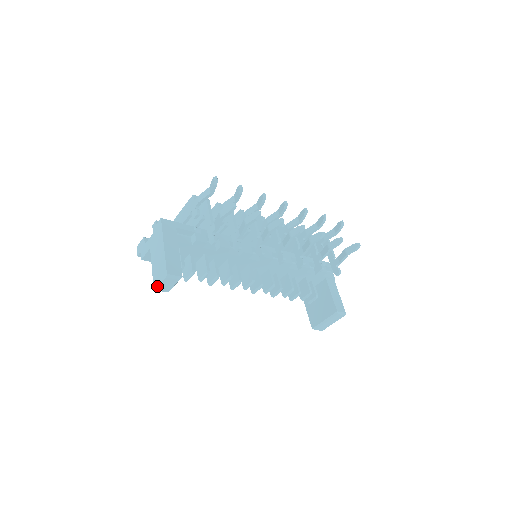
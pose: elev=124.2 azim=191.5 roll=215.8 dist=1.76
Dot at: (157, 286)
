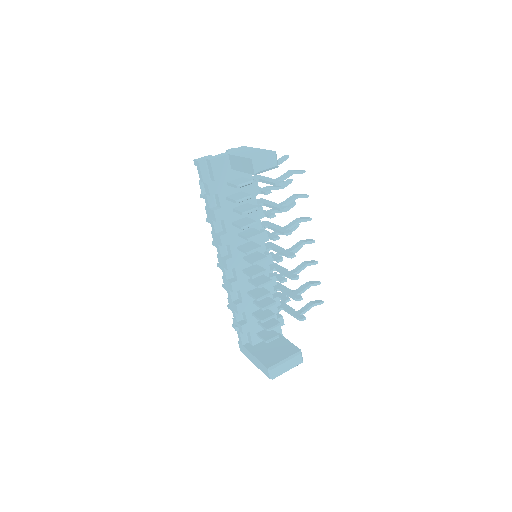
Dot at: (259, 156)
